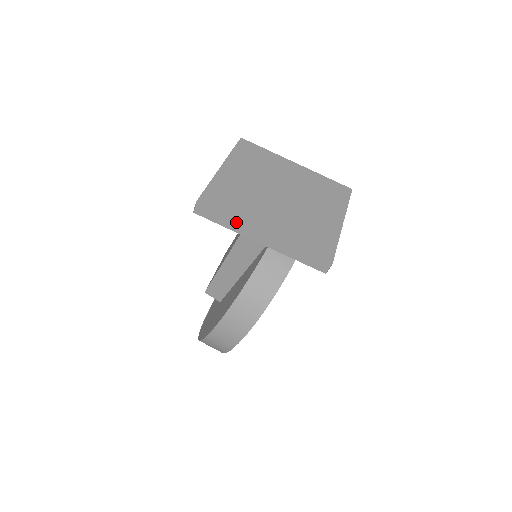
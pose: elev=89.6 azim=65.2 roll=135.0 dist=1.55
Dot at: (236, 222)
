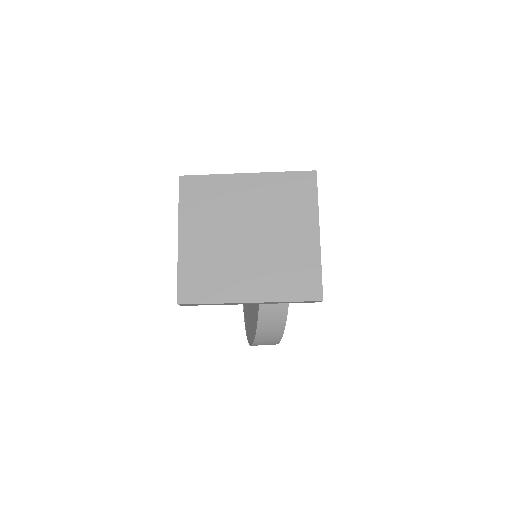
Dot at: occluded
